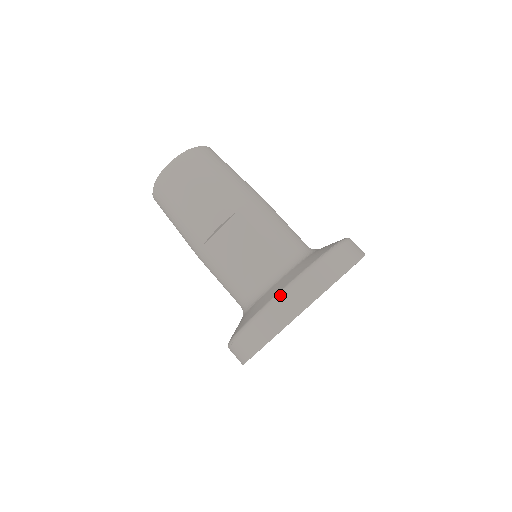
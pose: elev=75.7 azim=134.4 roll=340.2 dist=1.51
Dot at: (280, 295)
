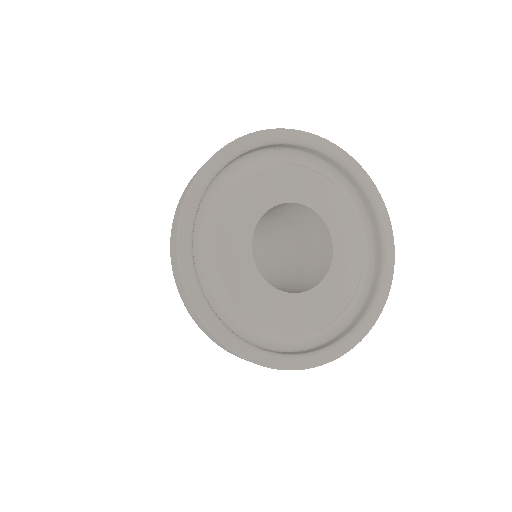
Dot at: occluded
